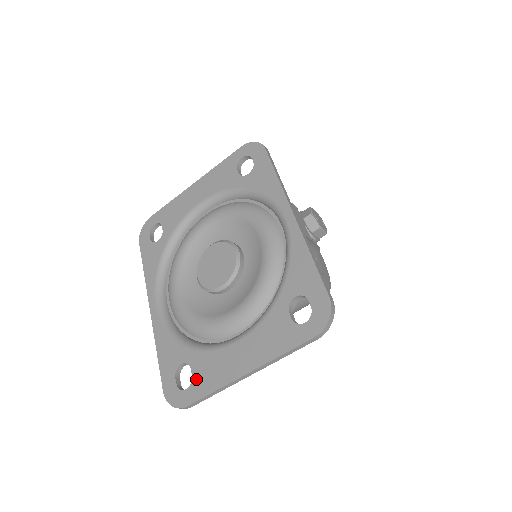
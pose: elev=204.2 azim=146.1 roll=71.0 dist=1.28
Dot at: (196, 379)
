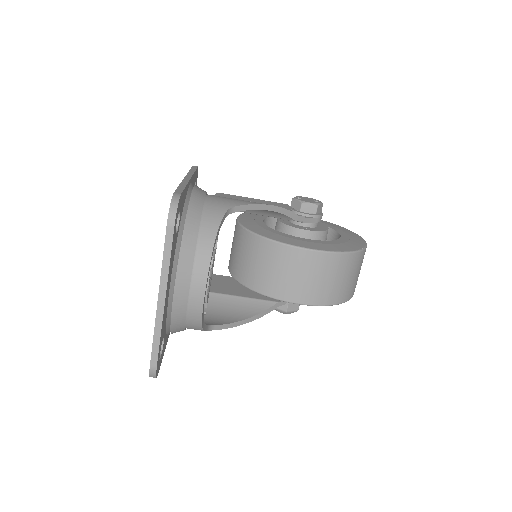
Dot at: occluded
